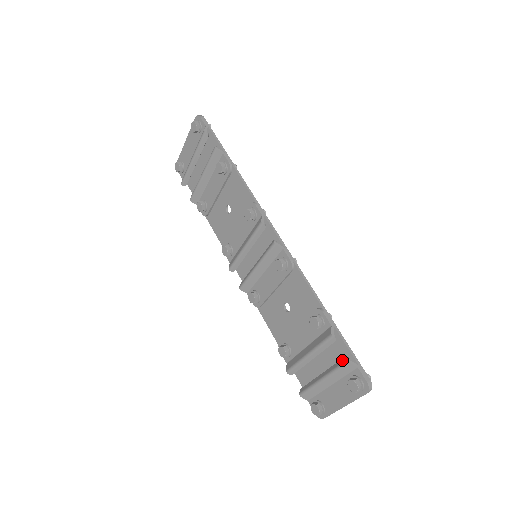
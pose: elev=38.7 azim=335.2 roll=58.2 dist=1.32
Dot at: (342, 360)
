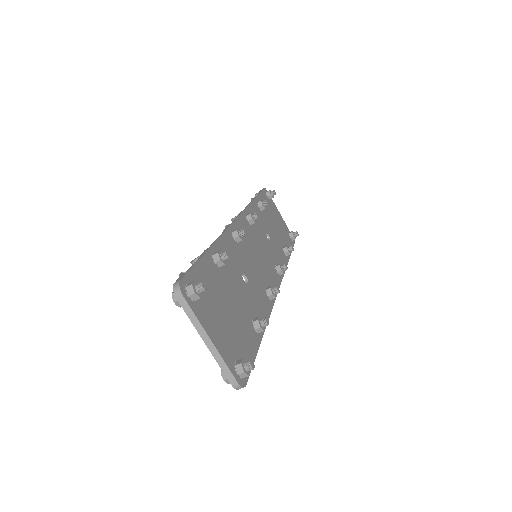
Dot at: occluded
